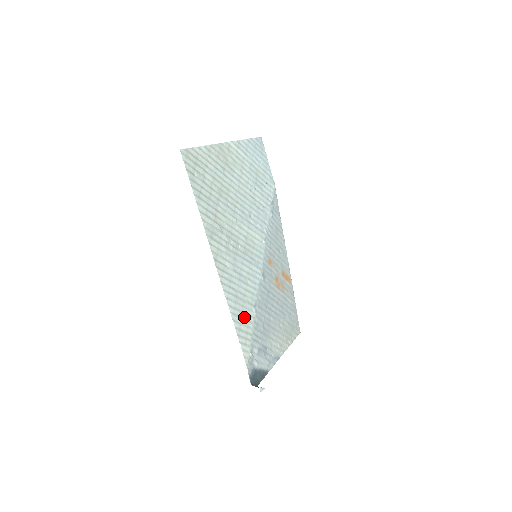
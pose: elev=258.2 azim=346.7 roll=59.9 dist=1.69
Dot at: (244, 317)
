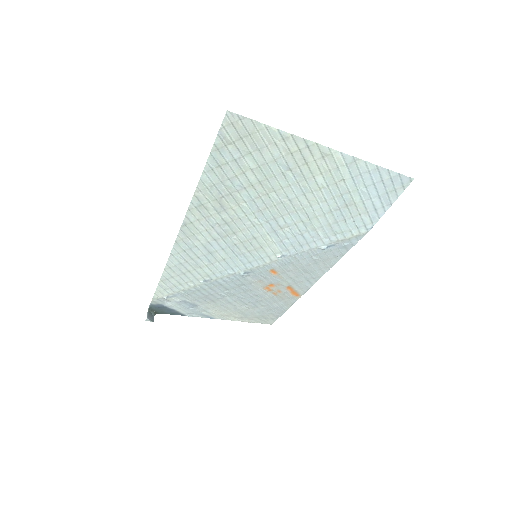
Dot at: (183, 277)
